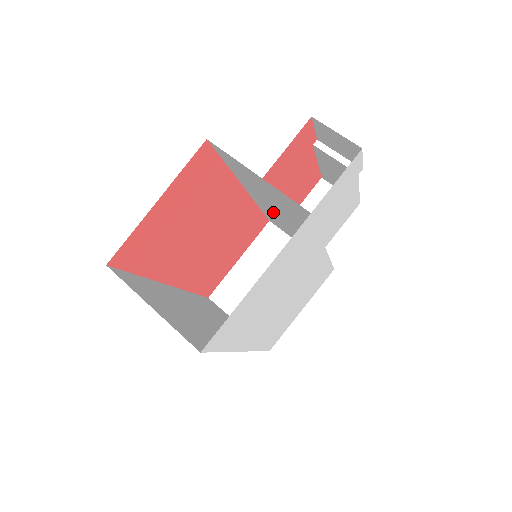
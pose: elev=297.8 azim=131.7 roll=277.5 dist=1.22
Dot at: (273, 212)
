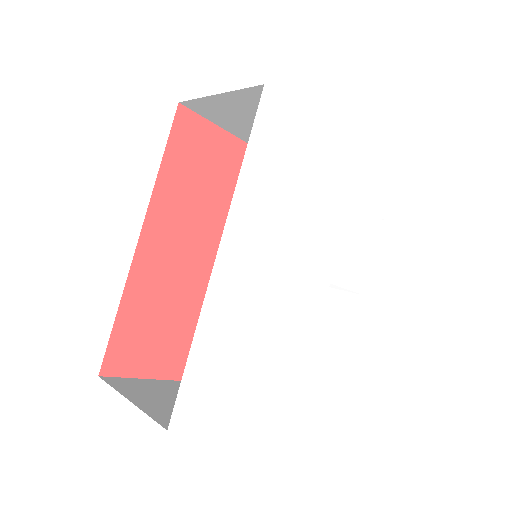
Dot at: occluded
